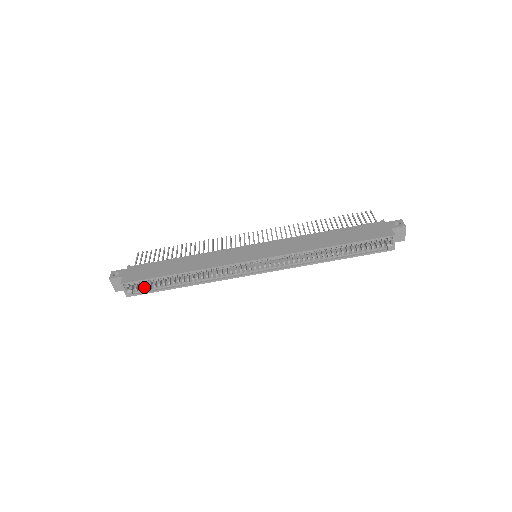
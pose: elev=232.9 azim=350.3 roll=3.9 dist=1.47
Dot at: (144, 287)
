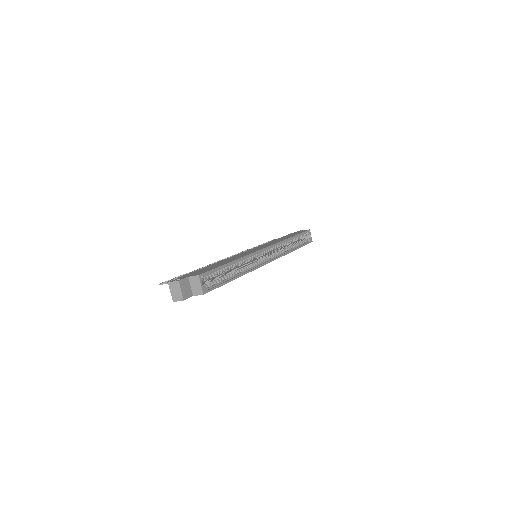
Dot at: (212, 282)
